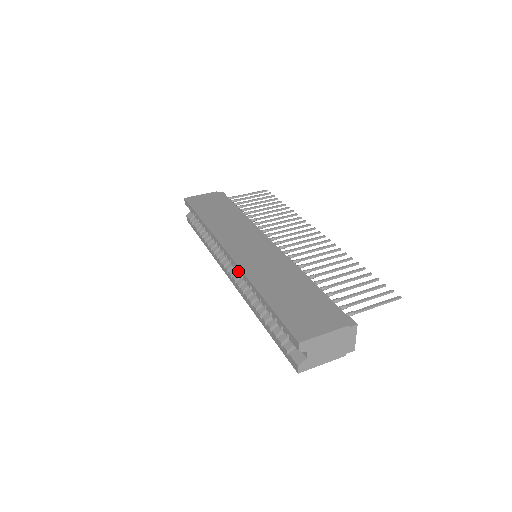
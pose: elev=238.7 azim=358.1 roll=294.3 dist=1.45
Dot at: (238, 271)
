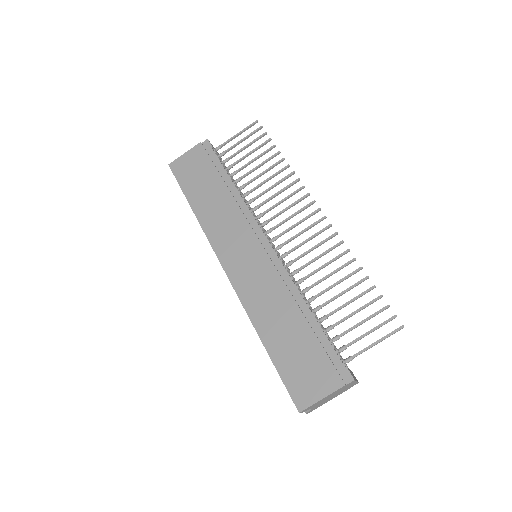
Dot at: occluded
